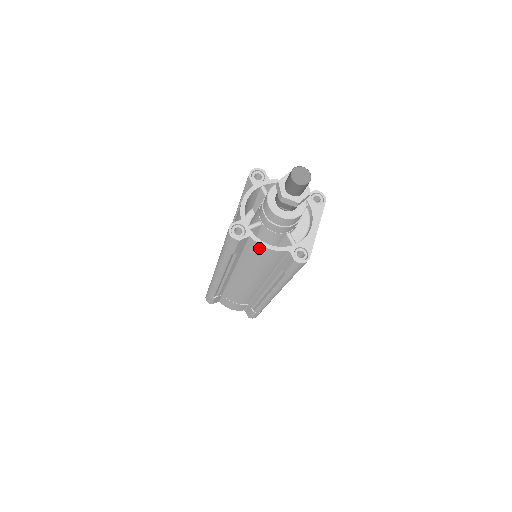
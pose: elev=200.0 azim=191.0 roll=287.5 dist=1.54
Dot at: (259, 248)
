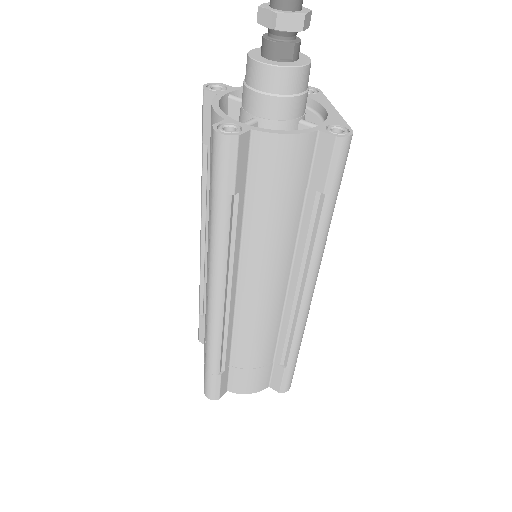
Dot at: (273, 147)
